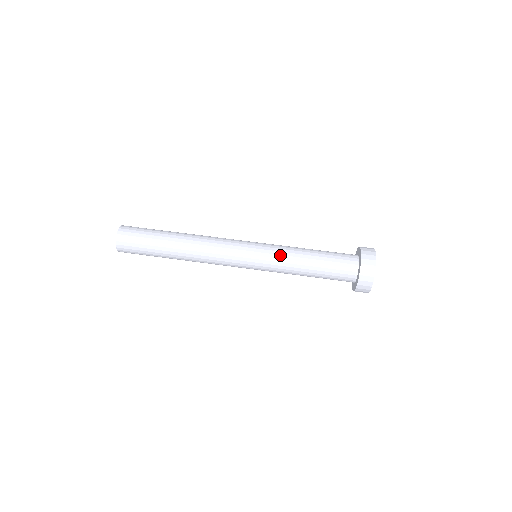
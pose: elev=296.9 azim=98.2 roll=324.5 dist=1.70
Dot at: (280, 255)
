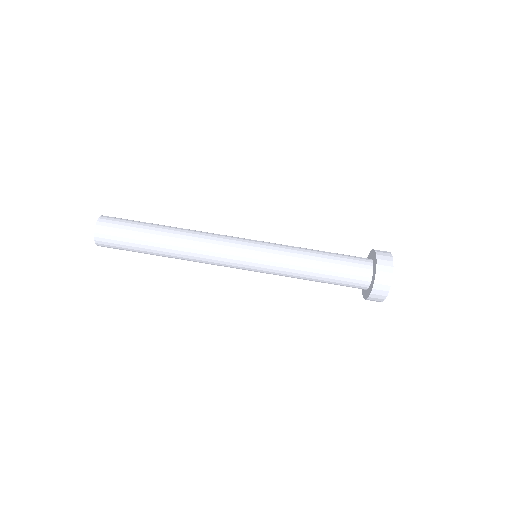
Dot at: (282, 271)
